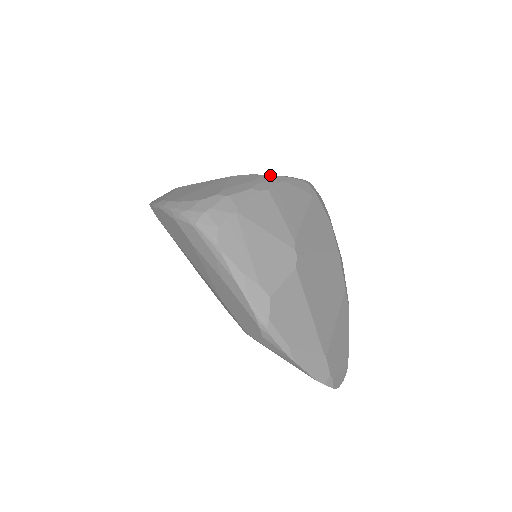
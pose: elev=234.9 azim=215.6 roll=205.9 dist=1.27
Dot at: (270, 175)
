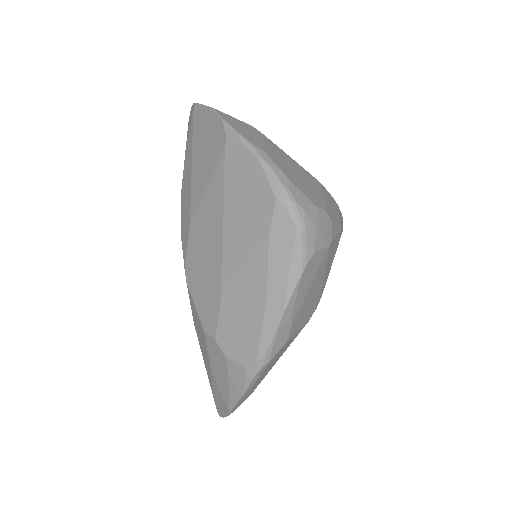
Dot at: occluded
